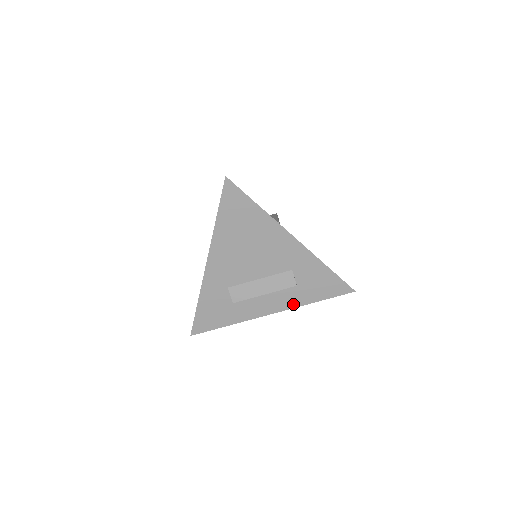
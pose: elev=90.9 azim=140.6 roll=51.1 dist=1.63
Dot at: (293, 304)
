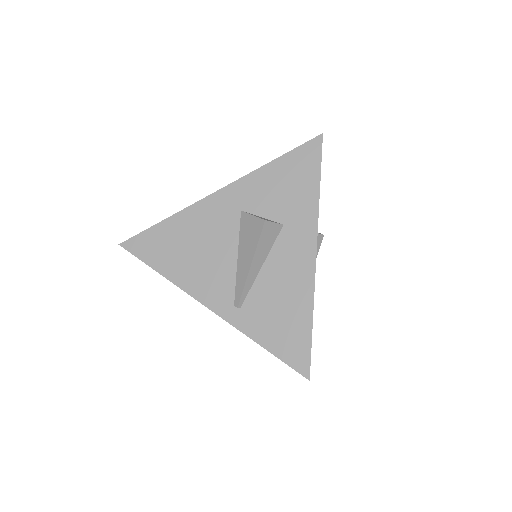
Dot at: occluded
